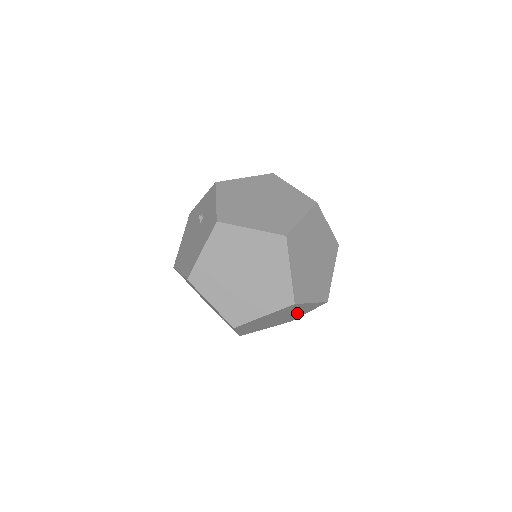
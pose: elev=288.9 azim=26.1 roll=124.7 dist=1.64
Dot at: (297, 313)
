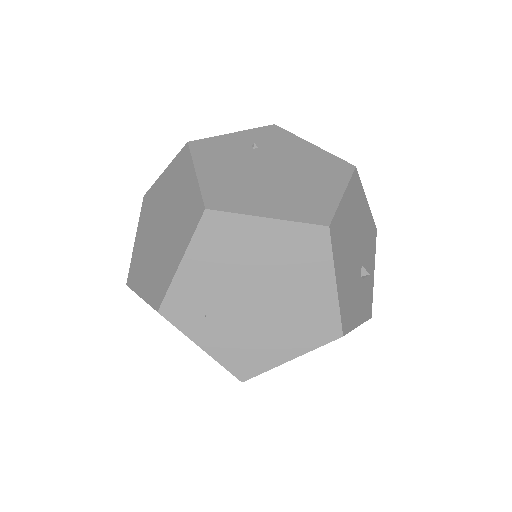
Dot at: occluded
